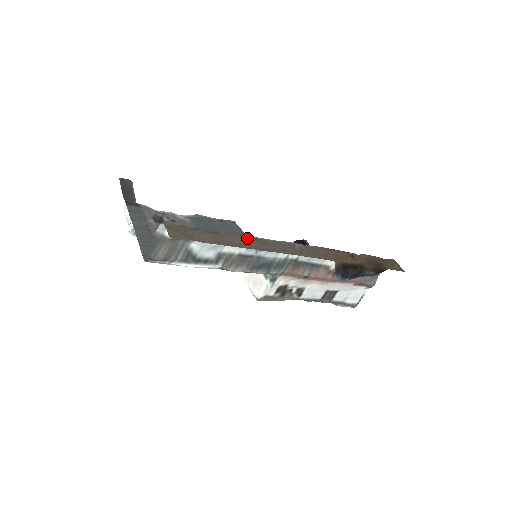
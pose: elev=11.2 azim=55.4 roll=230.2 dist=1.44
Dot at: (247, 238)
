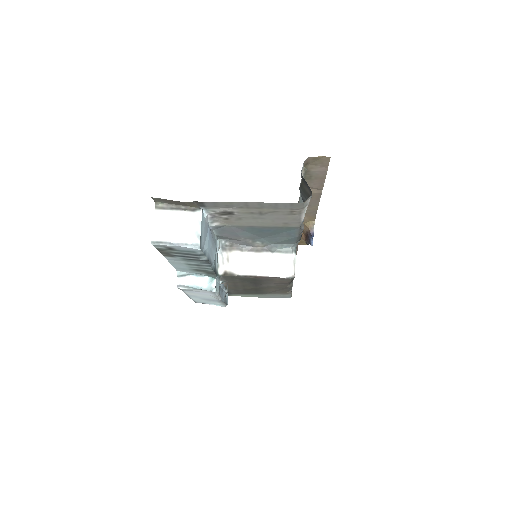
Dot at: occluded
